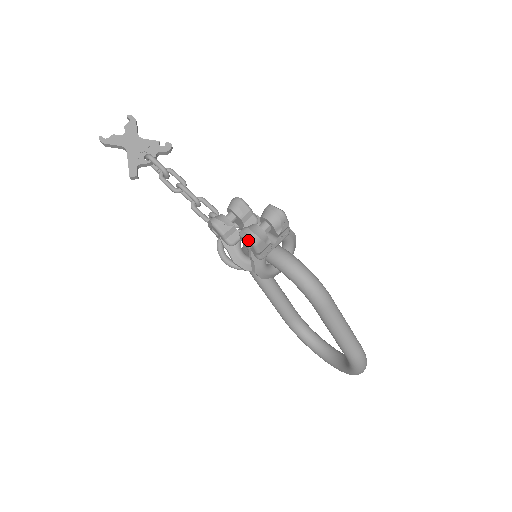
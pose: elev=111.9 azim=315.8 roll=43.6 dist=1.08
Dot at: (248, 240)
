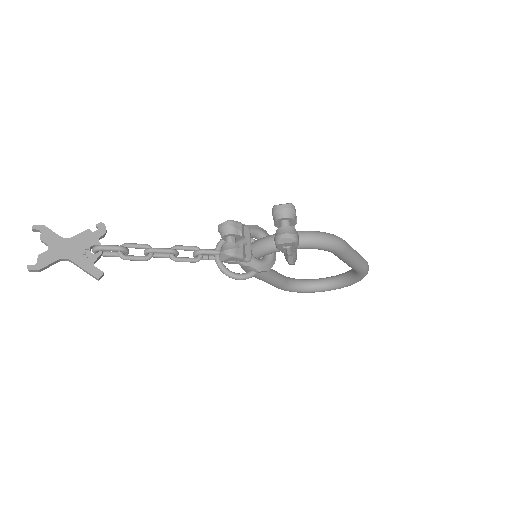
Dot at: (291, 242)
